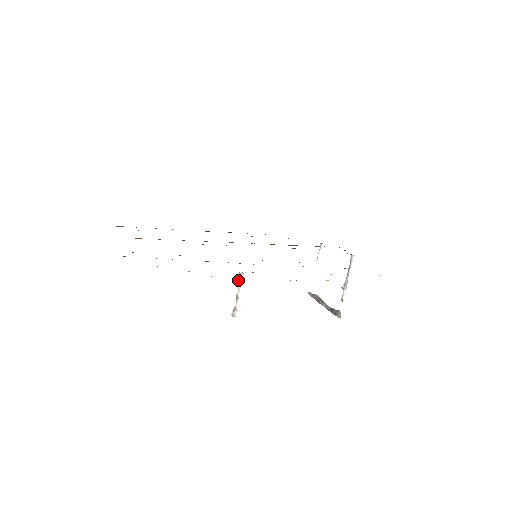
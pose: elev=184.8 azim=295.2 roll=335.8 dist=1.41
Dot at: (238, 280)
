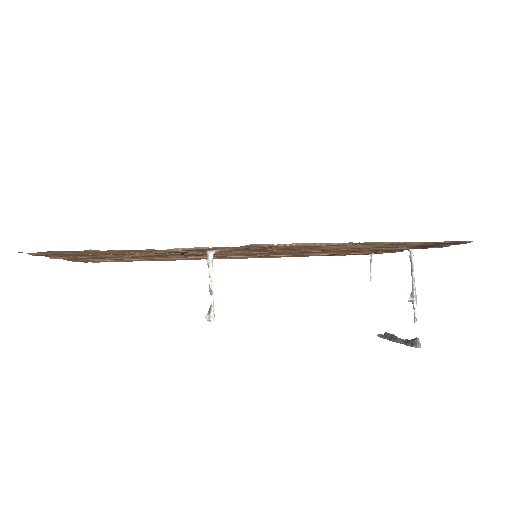
Dot at: (207, 264)
